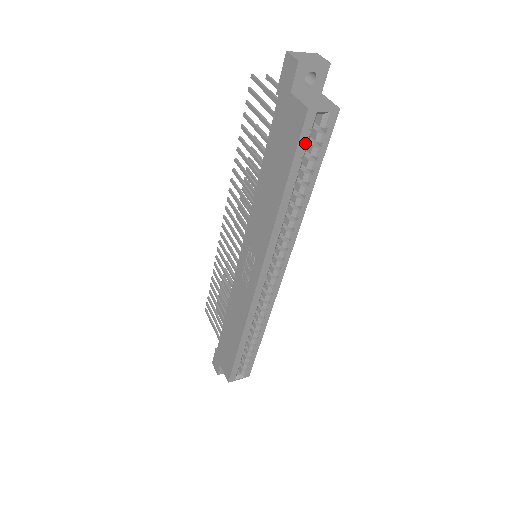
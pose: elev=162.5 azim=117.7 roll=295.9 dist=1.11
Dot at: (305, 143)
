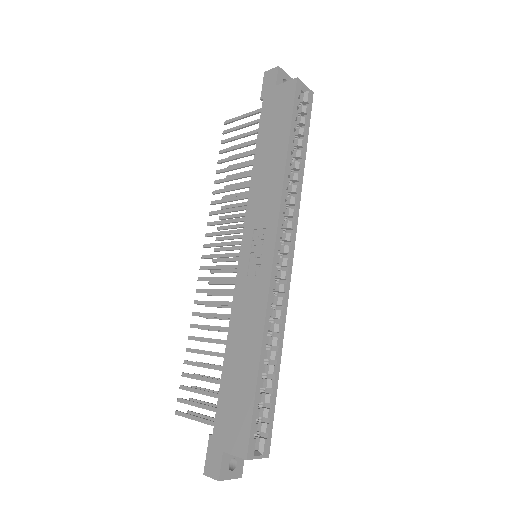
Dot at: occluded
